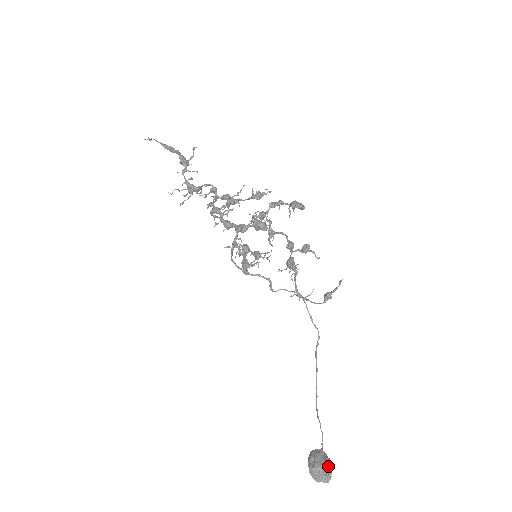
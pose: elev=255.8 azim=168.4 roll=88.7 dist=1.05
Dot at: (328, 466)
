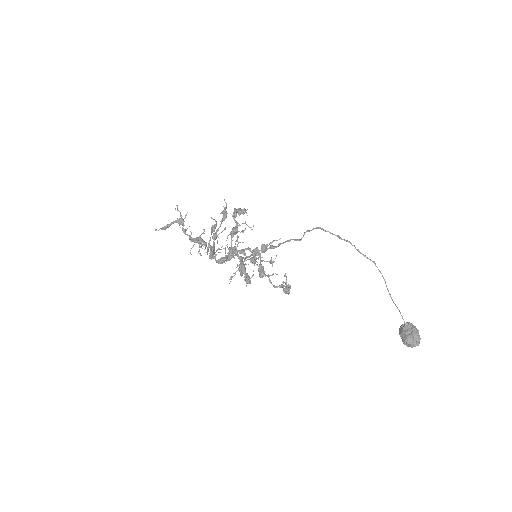
Dot at: (412, 336)
